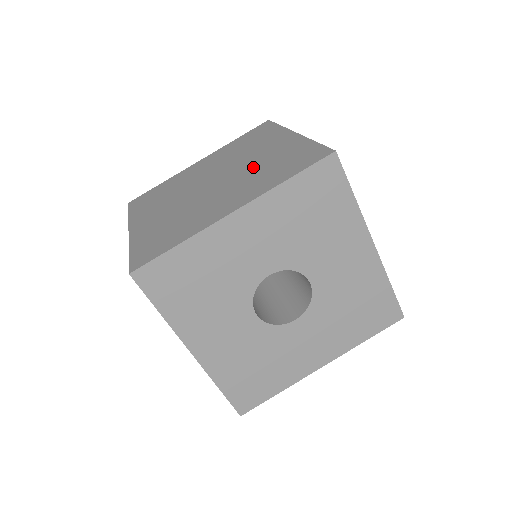
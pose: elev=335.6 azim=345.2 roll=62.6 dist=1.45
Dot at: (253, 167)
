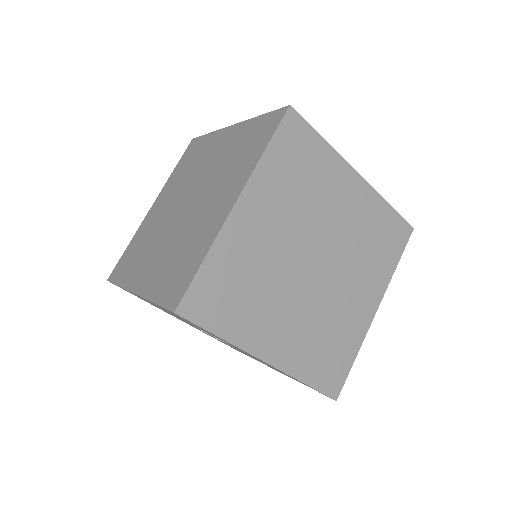
Dot at: (188, 230)
